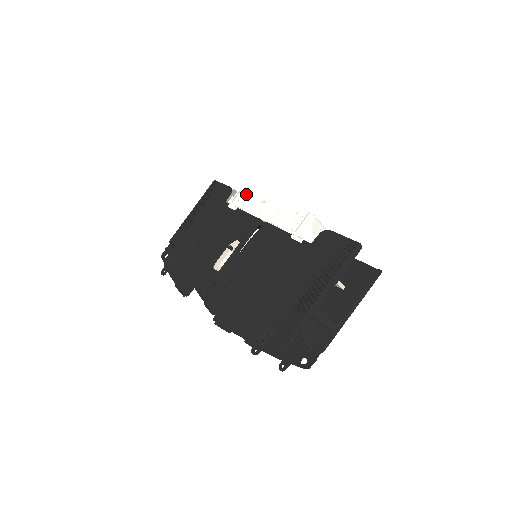
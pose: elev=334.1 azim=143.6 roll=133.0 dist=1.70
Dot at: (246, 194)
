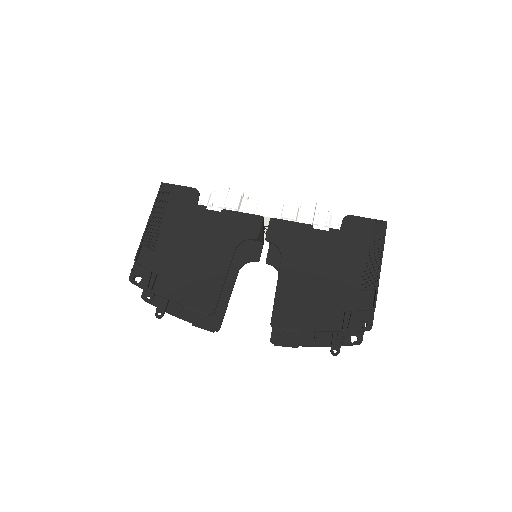
Dot at: (229, 193)
